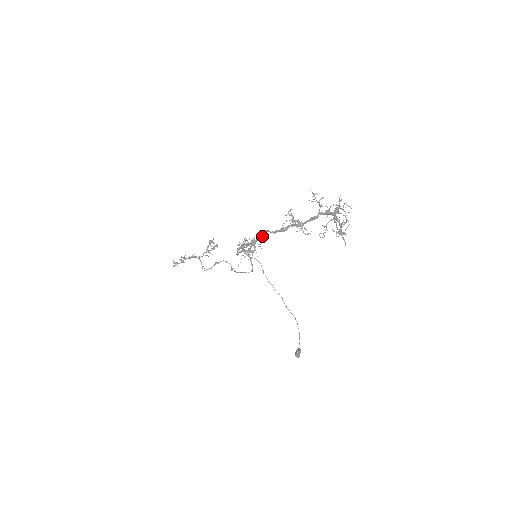
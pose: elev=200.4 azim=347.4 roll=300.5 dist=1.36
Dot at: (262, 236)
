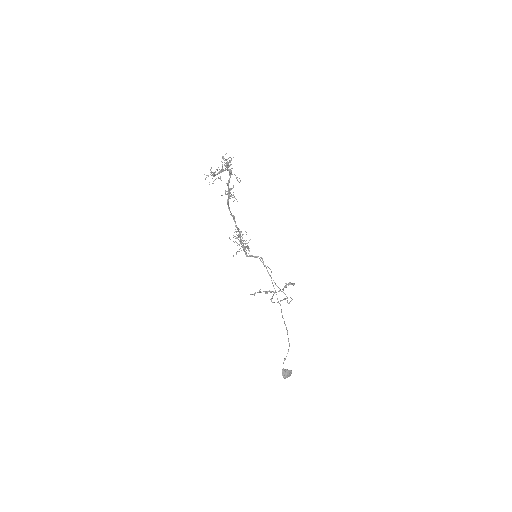
Dot at: (234, 221)
